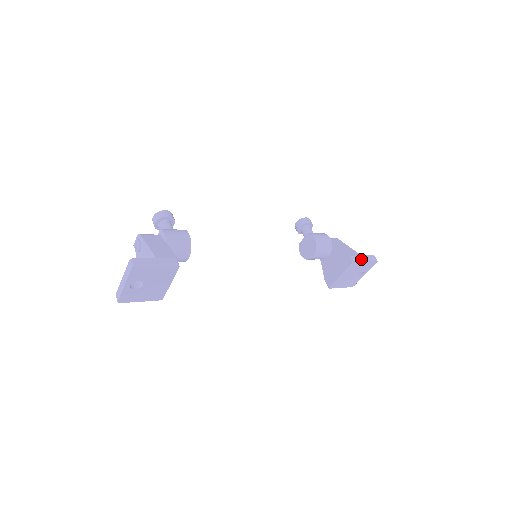
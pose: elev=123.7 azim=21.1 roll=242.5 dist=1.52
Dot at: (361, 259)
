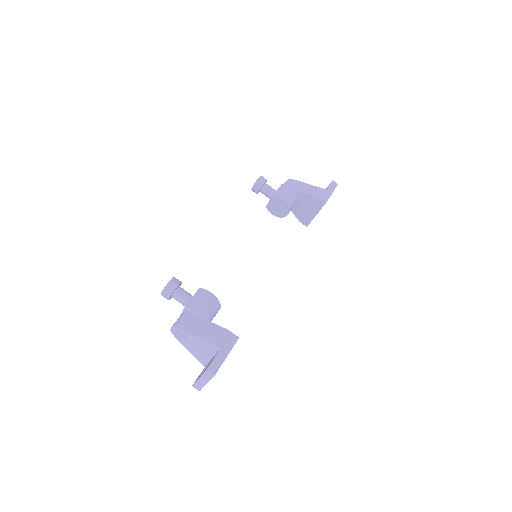
Dot at: (328, 194)
